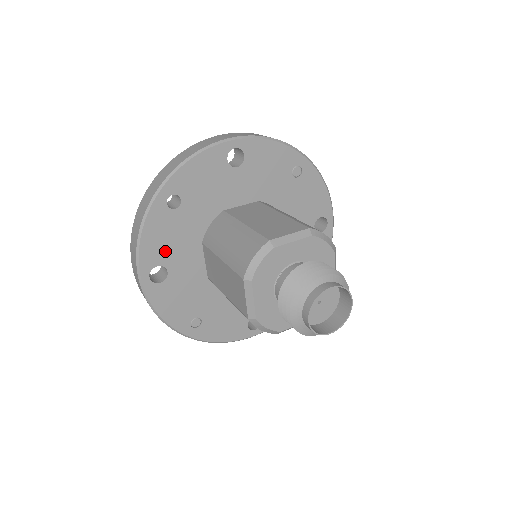
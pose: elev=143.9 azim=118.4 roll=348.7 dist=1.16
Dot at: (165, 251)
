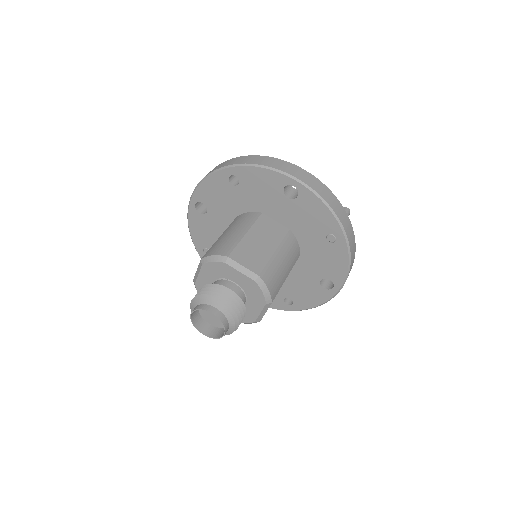
Dot at: (212, 200)
